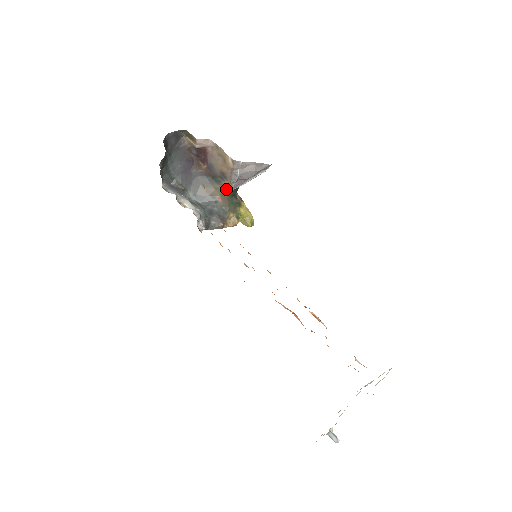
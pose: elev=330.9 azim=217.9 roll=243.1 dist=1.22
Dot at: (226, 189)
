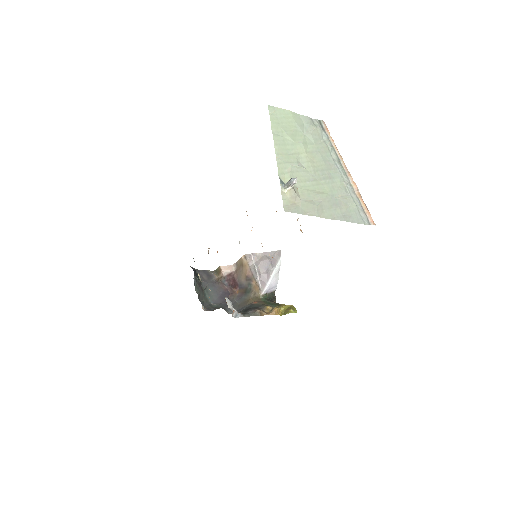
Dot at: (257, 292)
